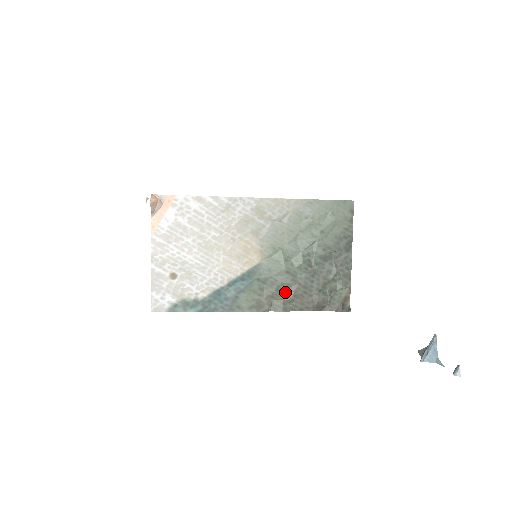
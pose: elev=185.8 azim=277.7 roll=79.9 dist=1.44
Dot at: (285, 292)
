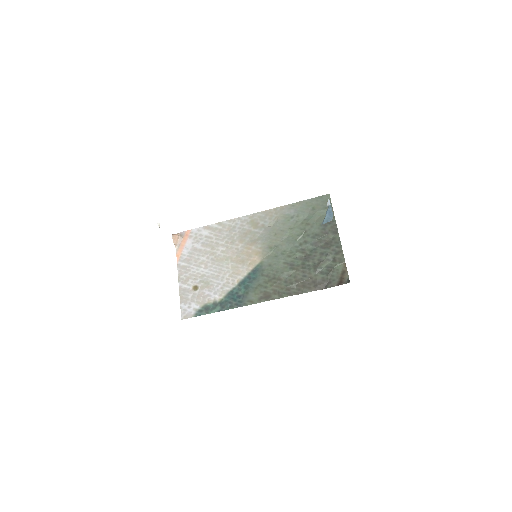
Dot at: (287, 280)
